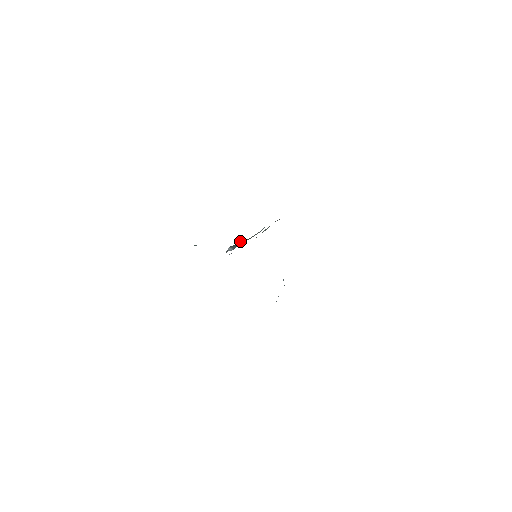
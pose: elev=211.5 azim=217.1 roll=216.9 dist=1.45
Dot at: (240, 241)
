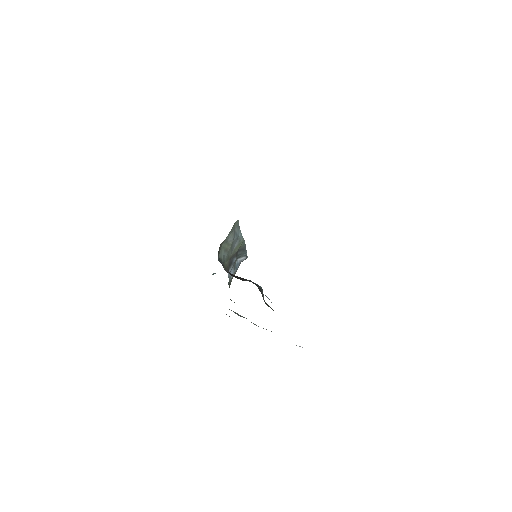
Dot at: (238, 251)
